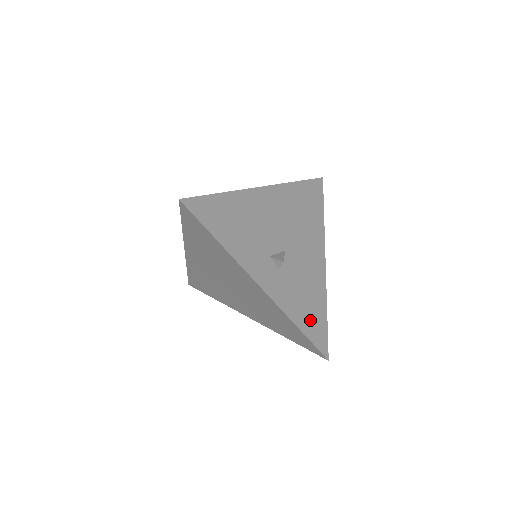
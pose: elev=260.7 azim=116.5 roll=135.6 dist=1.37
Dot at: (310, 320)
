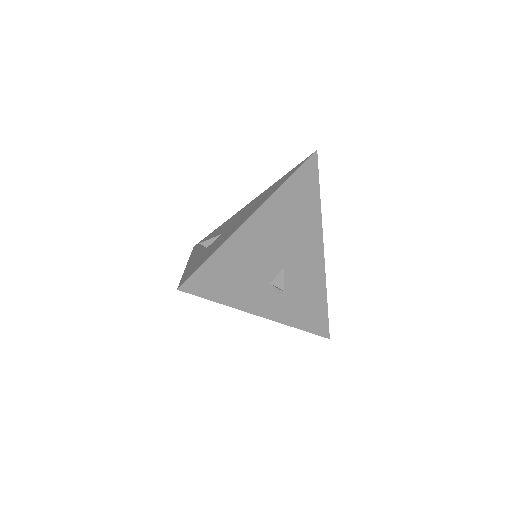
Dot at: (312, 316)
